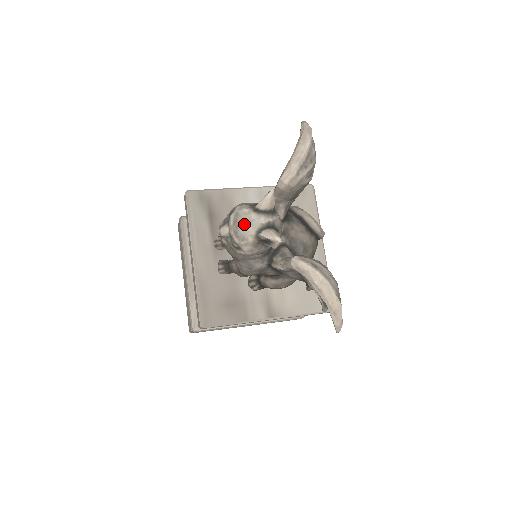
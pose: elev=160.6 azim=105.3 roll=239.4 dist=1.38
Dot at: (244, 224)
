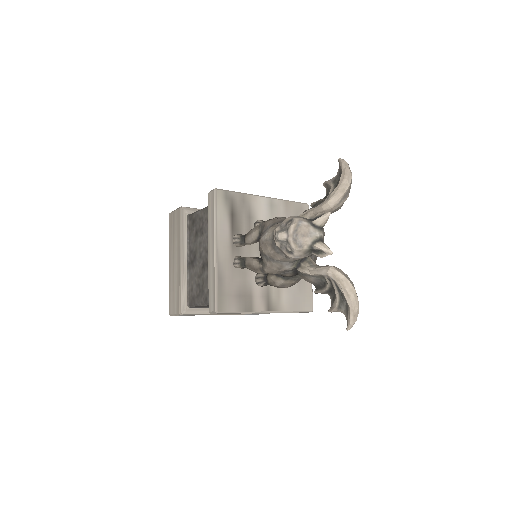
Dot at: (304, 234)
